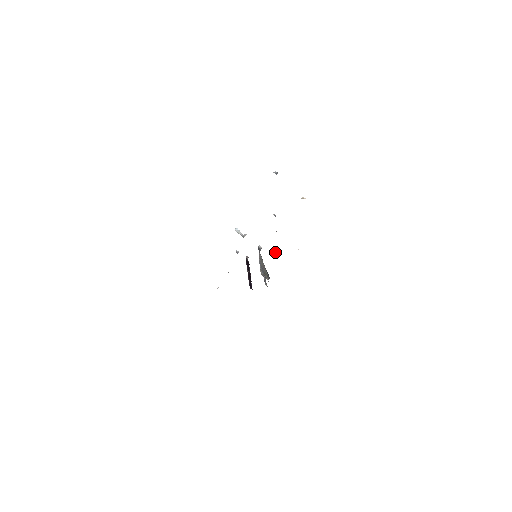
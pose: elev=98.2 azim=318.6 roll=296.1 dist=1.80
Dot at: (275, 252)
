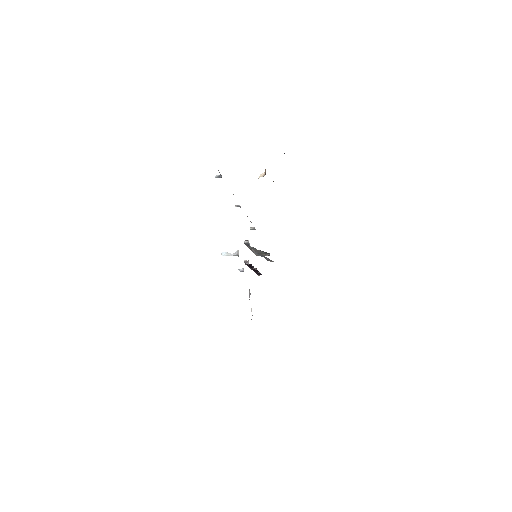
Dot at: (254, 229)
